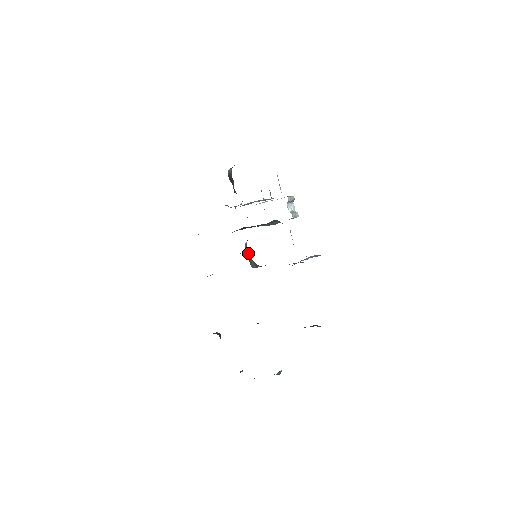
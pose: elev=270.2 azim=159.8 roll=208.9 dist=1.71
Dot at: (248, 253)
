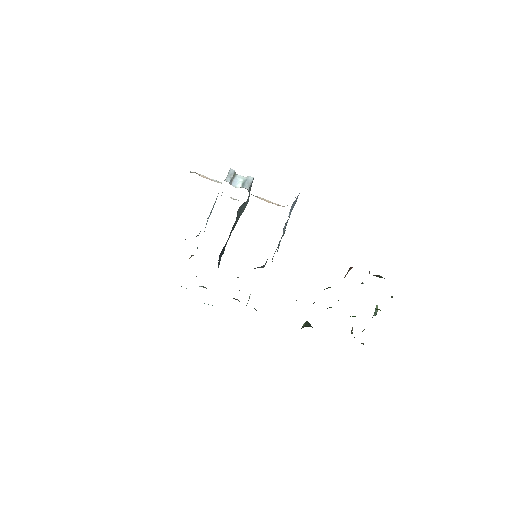
Dot at: occluded
